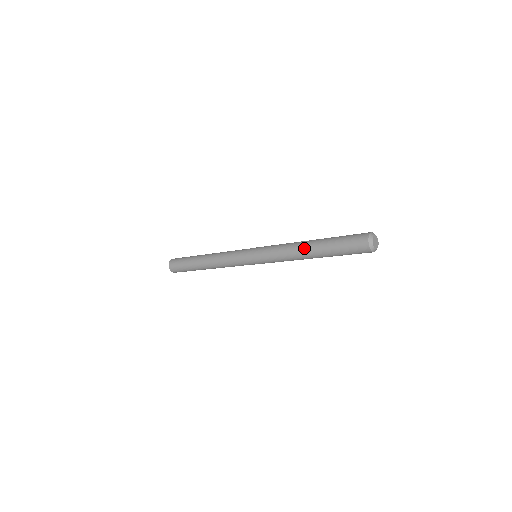
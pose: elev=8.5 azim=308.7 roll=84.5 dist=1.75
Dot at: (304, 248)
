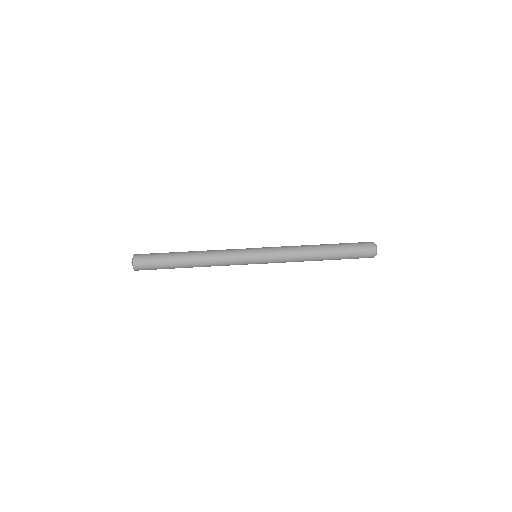
Dot at: occluded
